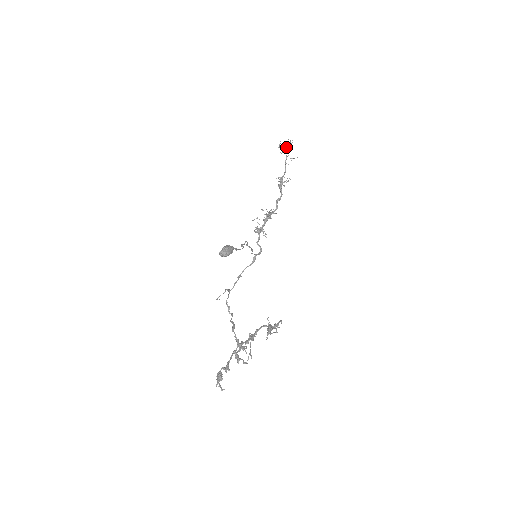
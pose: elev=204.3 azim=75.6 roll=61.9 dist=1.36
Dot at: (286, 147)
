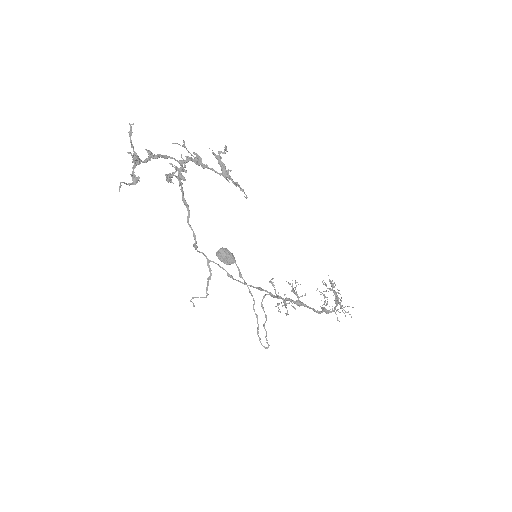
Dot at: (333, 290)
